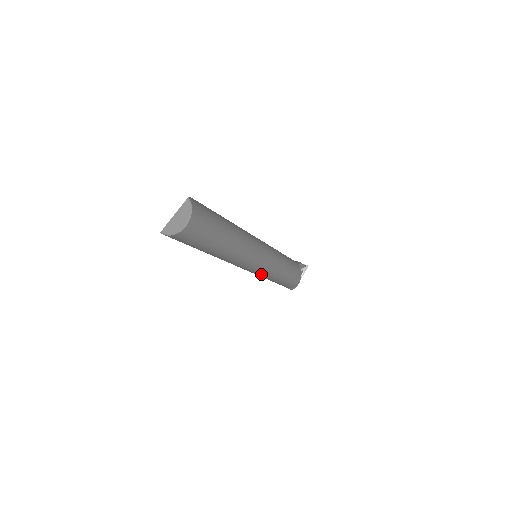
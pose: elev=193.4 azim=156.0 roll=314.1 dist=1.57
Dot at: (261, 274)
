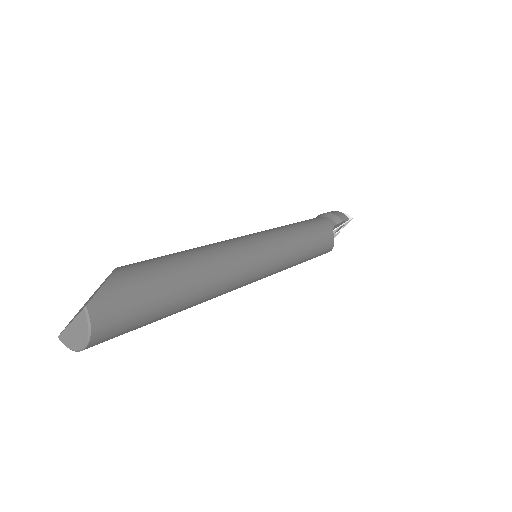
Dot at: occluded
